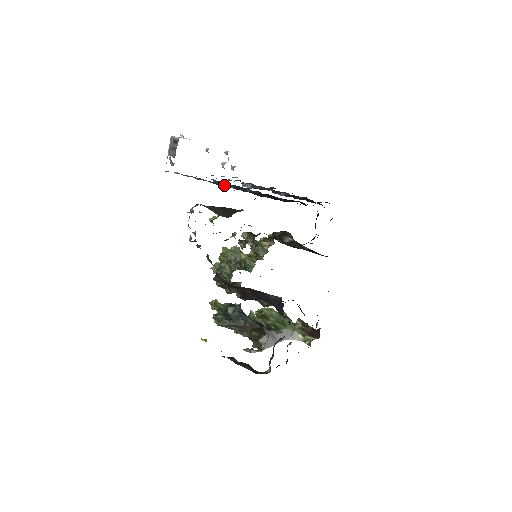
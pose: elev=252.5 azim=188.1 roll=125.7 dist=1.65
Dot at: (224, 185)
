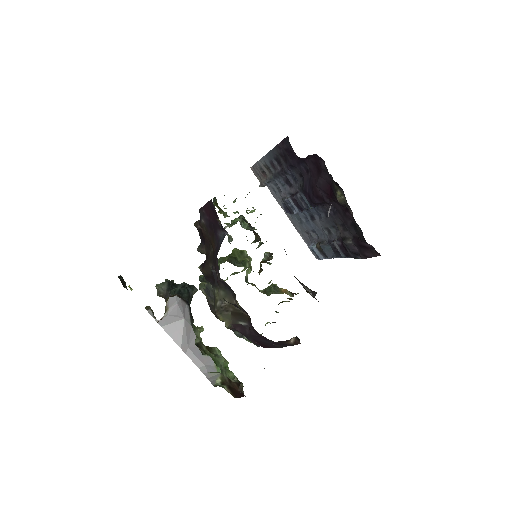
Dot at: (286, 198)
